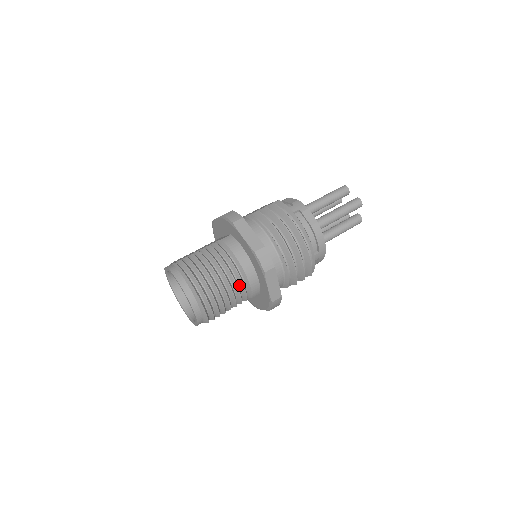
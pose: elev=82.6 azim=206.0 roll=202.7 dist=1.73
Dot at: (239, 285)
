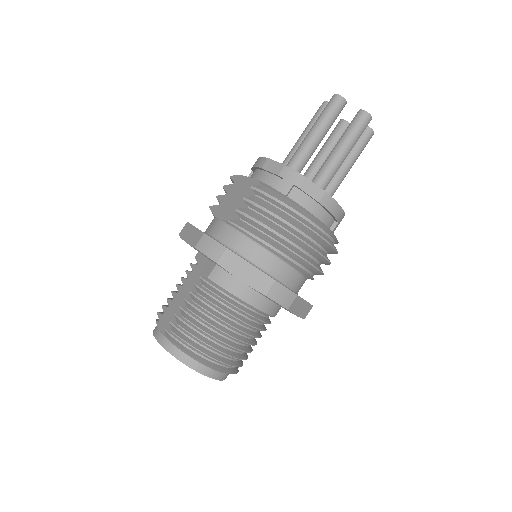
Dot at: (257, 322)
